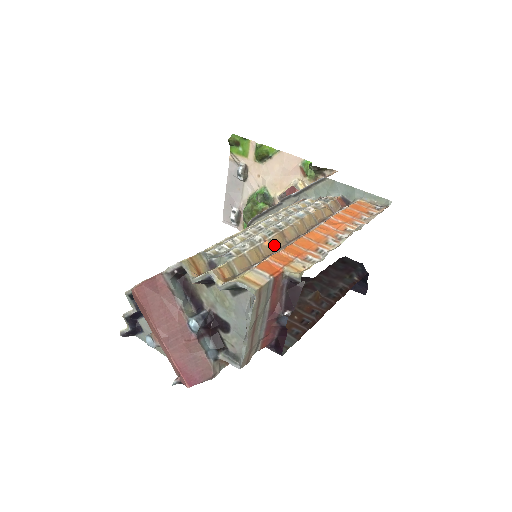
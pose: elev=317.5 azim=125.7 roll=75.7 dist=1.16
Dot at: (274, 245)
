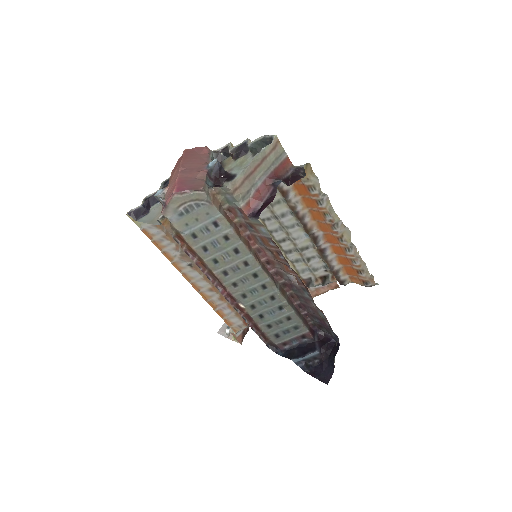
Dot at: (286, 201)
